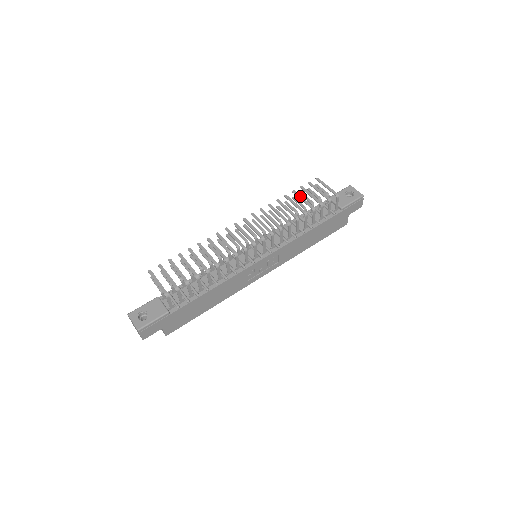
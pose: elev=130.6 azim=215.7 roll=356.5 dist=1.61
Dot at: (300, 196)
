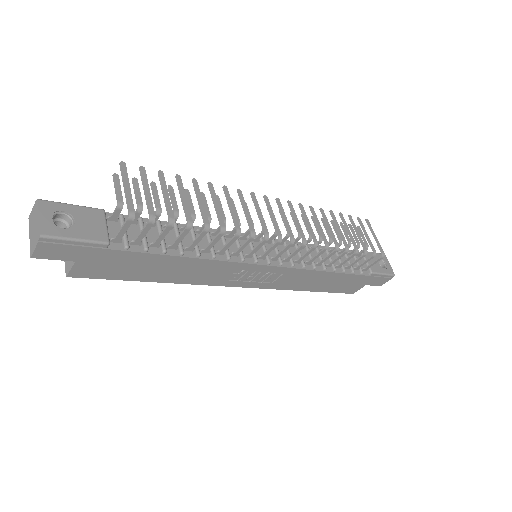
Dot at: (347, 225)
